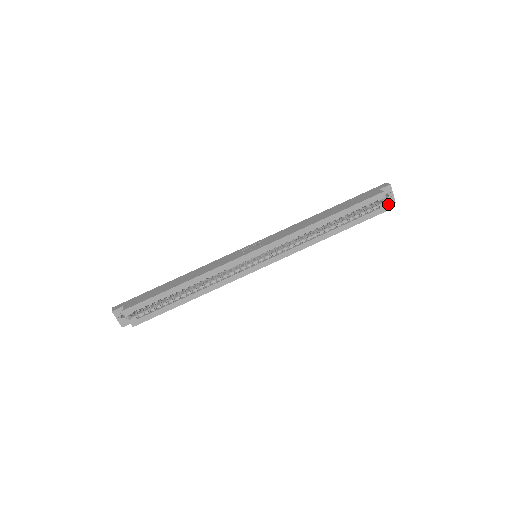
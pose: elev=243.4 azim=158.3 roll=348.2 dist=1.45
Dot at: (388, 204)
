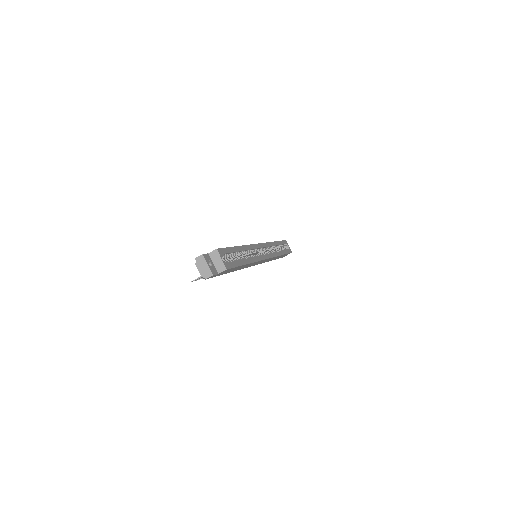
Dot at: occluded
